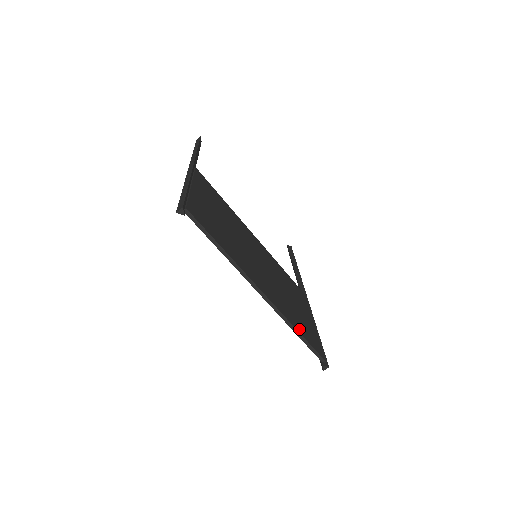
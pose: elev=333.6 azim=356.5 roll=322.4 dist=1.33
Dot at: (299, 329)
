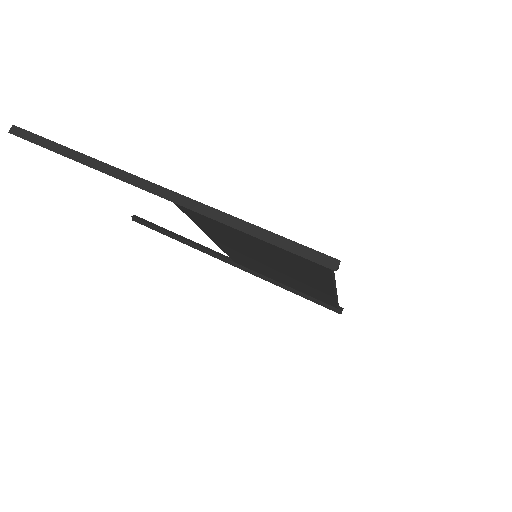
Dot at: occluded
